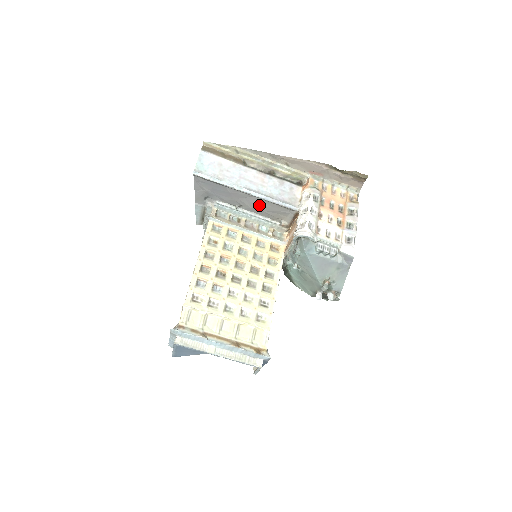
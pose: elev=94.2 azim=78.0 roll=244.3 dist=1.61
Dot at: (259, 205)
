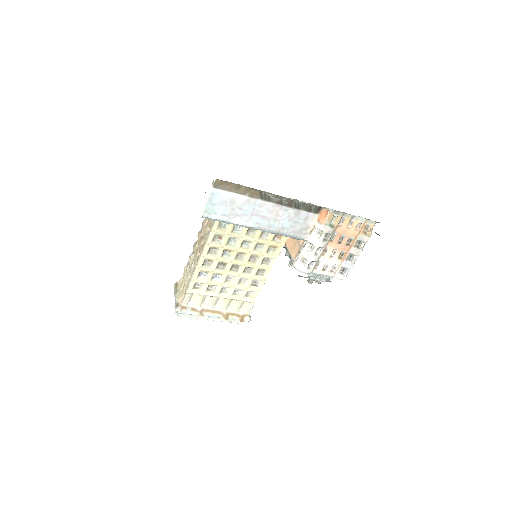
Dot at: occluded
